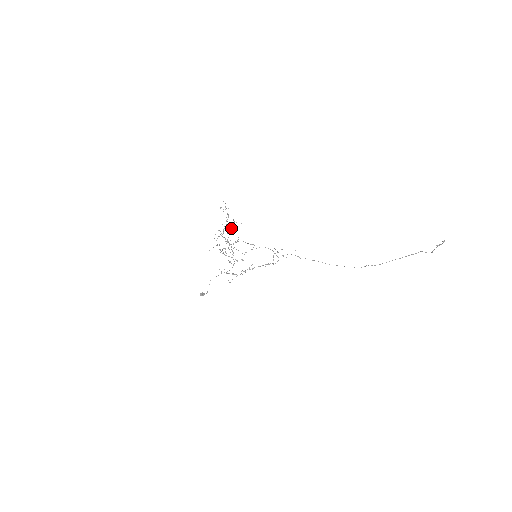
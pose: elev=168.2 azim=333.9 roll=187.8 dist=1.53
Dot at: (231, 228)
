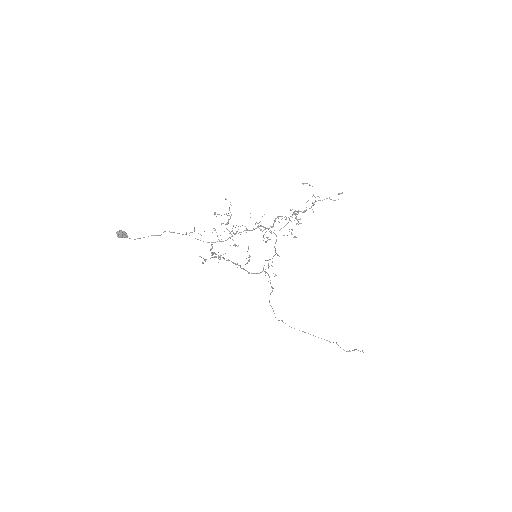
Dot at: occluded
